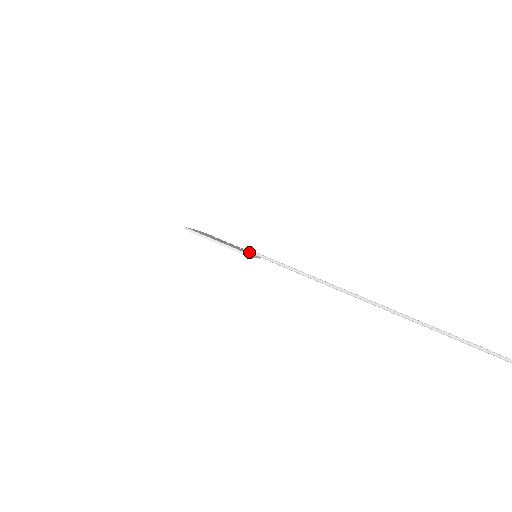
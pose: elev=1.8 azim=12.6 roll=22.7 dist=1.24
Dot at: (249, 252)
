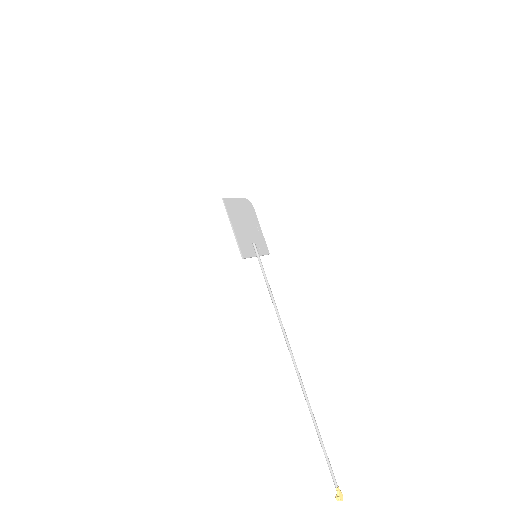
Dot at: (254, 249)
